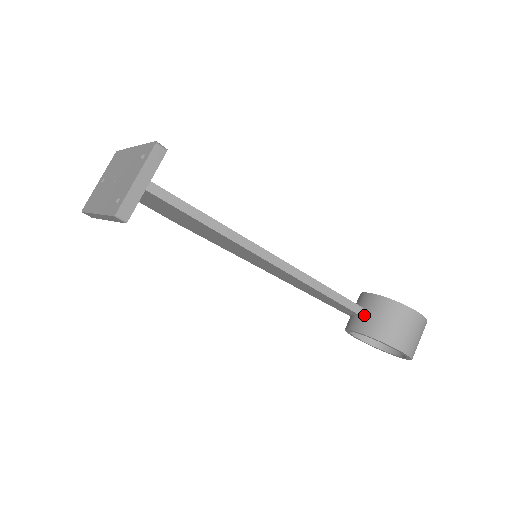
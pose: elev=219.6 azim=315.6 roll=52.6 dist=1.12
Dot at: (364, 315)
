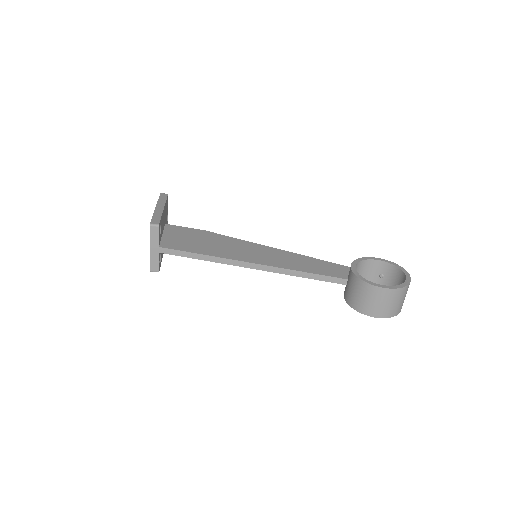
Dot at: (347, 287)
